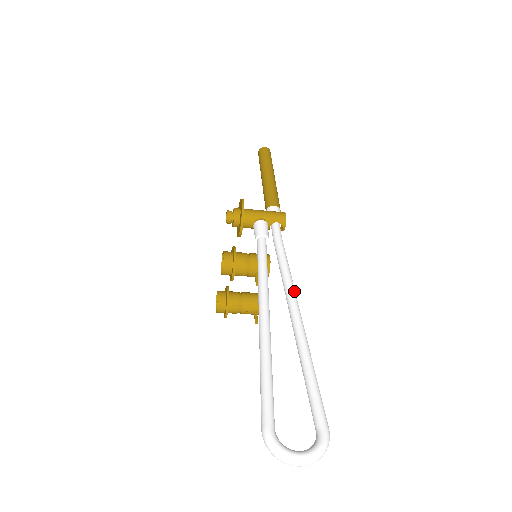
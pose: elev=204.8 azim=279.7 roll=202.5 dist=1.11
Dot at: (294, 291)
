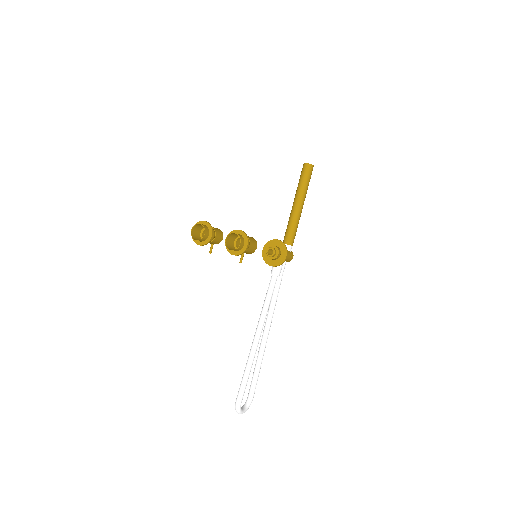
Dot at: occluded
